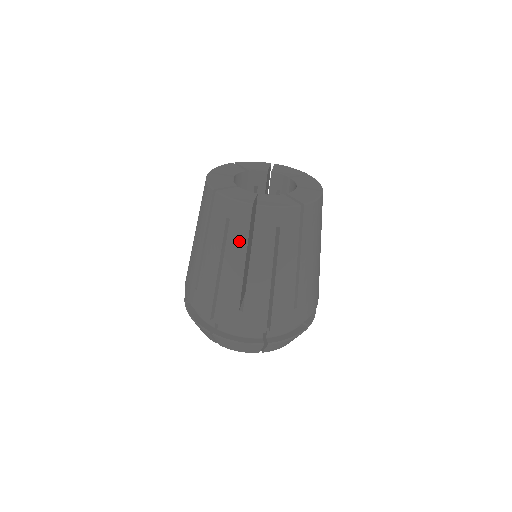
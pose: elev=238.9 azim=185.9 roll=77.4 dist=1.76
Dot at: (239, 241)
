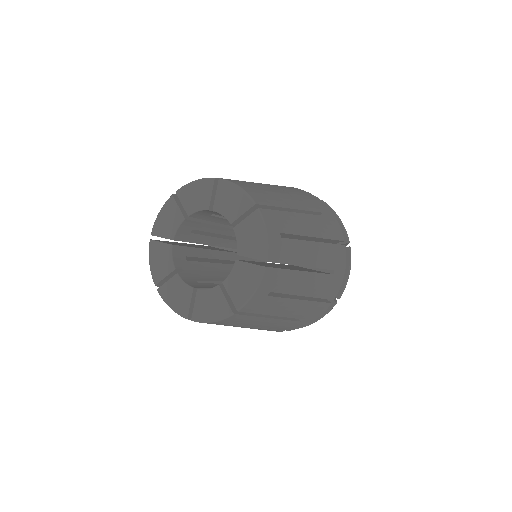
Dot at: occluded
